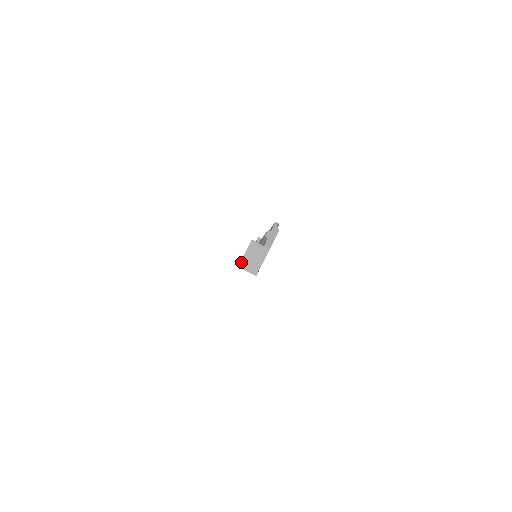
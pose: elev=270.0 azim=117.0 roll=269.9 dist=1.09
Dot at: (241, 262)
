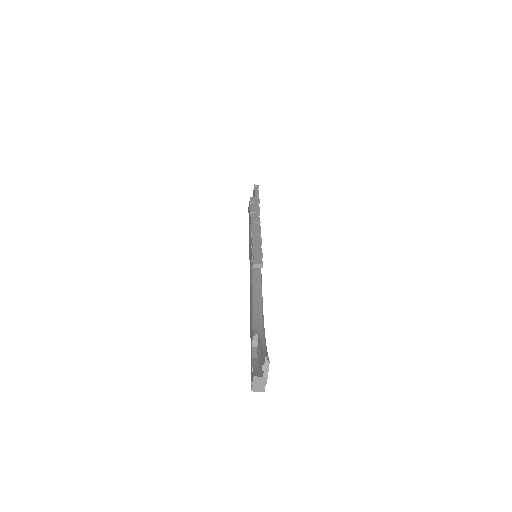
Dot at: (252, 389)
